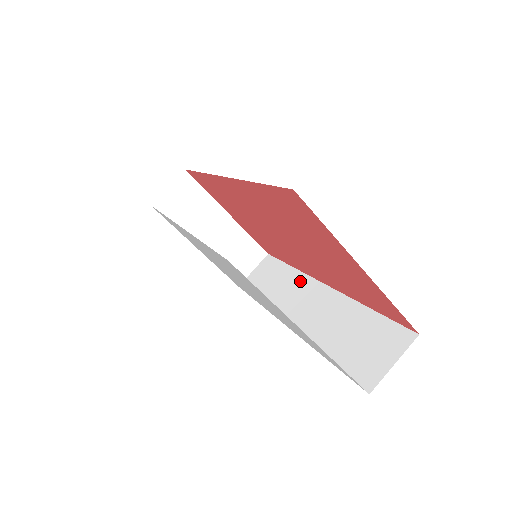
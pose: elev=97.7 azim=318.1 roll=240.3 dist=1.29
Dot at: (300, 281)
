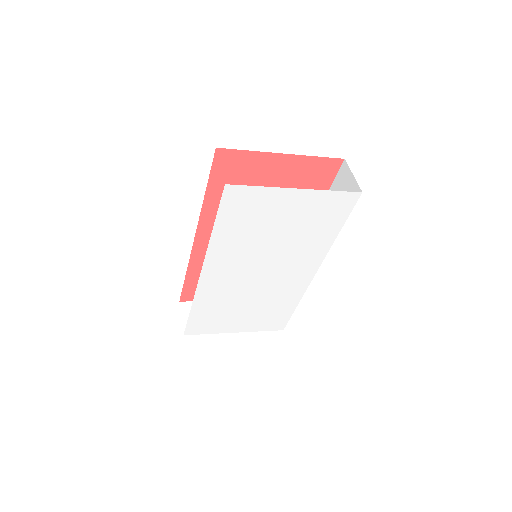
Dot at: occluded
